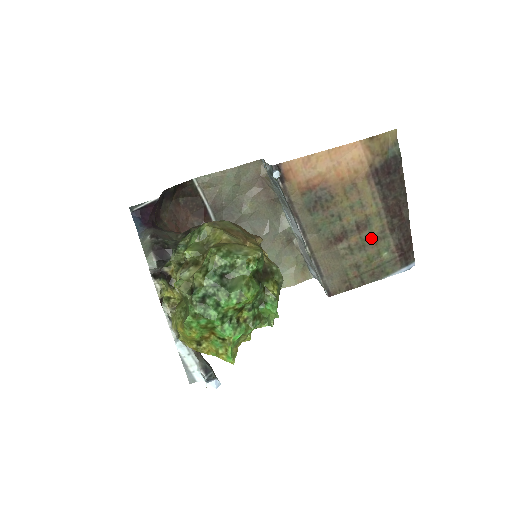
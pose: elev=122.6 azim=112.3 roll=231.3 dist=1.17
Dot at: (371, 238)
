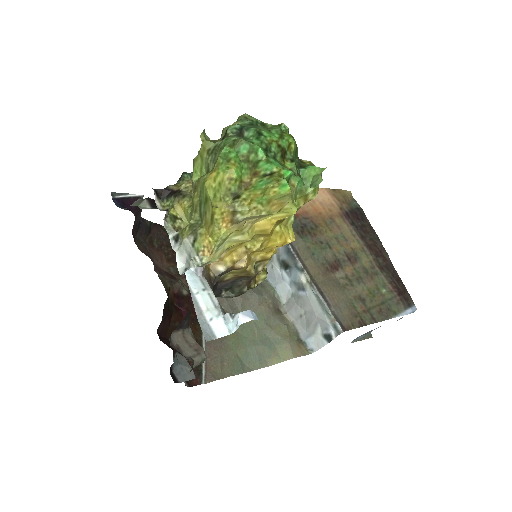
Dot at: (364, 271)
